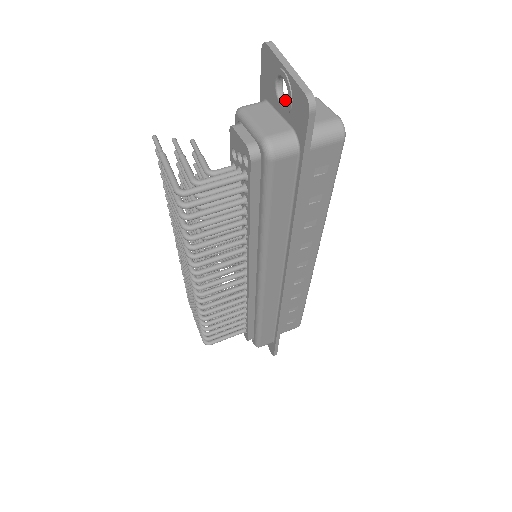
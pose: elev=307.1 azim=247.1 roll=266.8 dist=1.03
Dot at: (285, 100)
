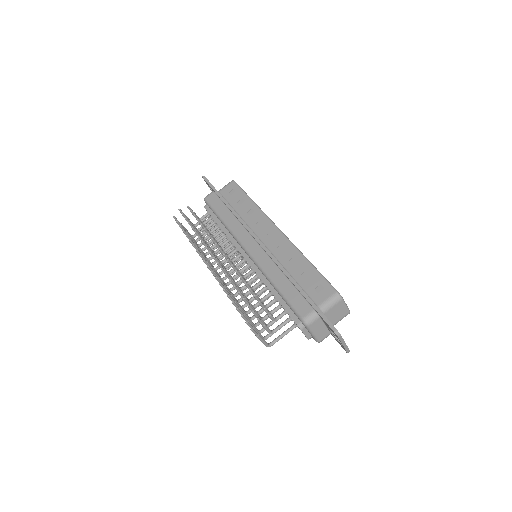
Dot at: occluded
